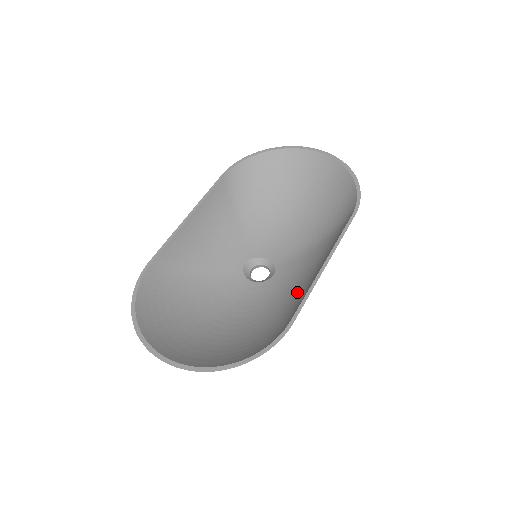
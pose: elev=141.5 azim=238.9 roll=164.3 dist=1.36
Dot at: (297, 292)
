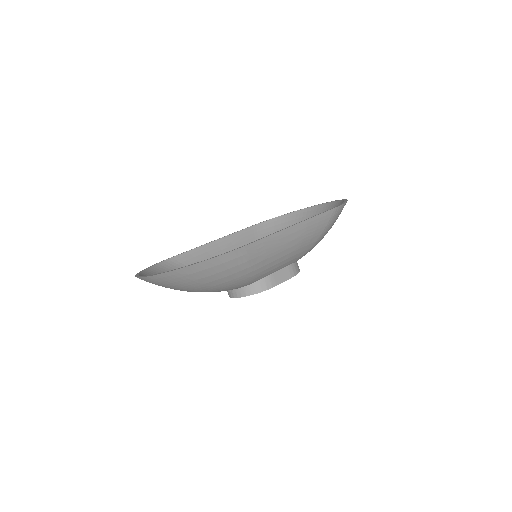
Dot at: (273, 257)
